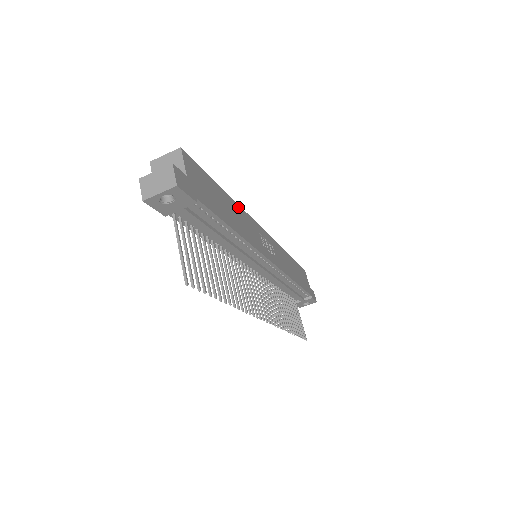
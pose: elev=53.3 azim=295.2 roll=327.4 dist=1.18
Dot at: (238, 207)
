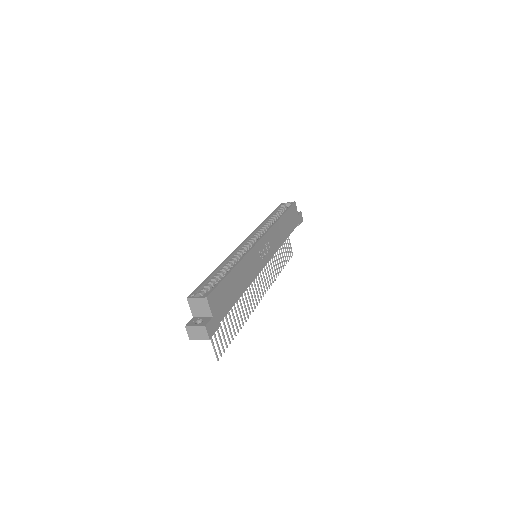
Dot at: (243, 261)
